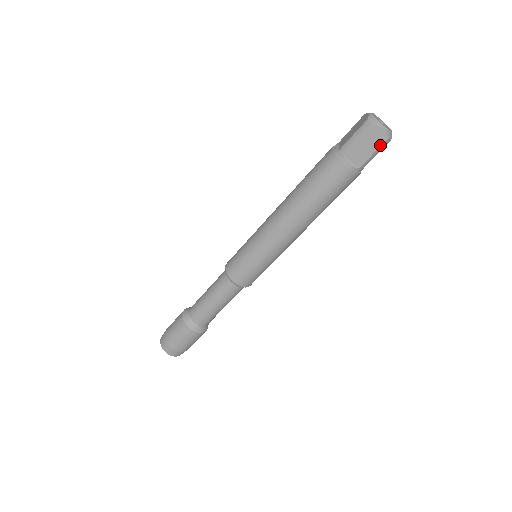
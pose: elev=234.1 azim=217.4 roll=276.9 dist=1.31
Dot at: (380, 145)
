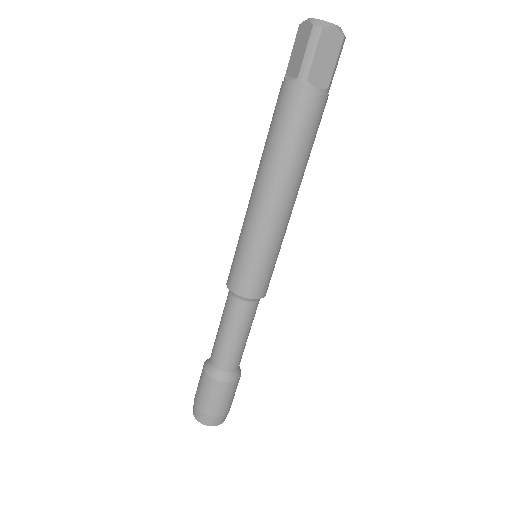
Dot at: (339, 49)
